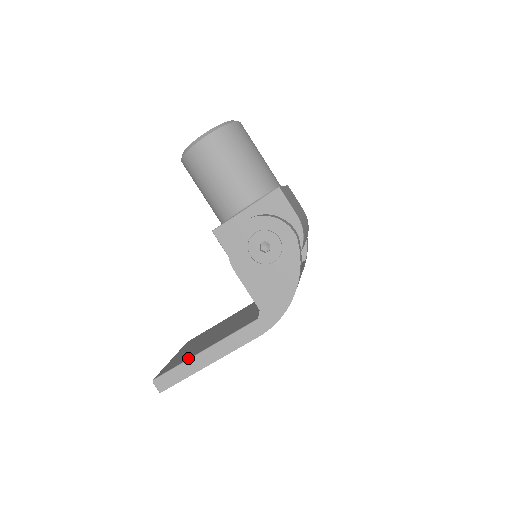
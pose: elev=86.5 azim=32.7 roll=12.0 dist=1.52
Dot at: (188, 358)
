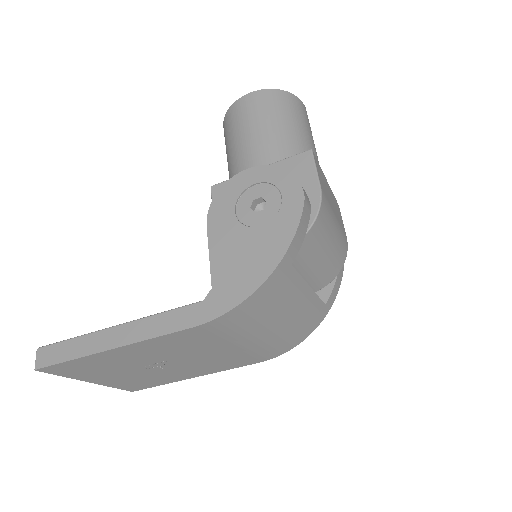
Dot at: (94, 332)
